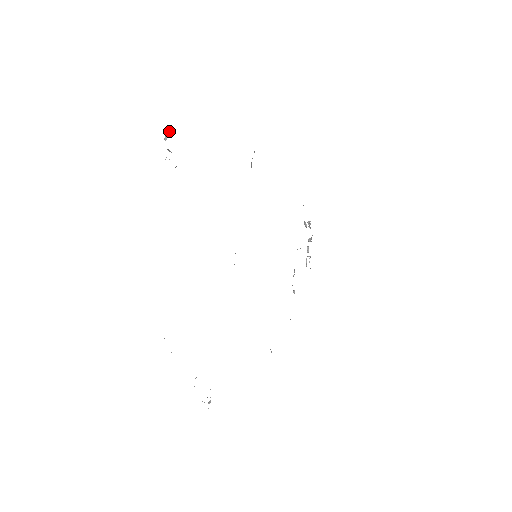
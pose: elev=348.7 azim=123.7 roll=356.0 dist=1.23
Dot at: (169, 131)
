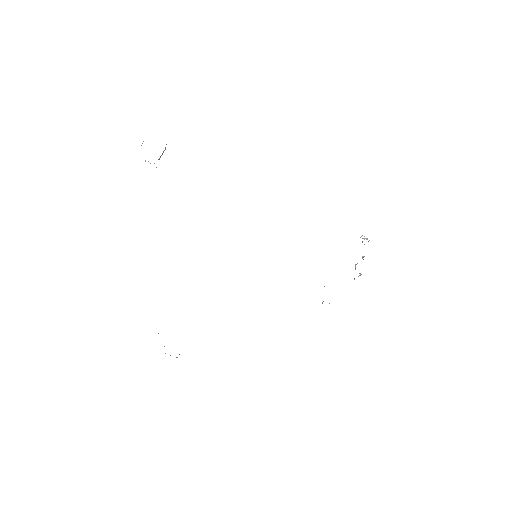
Dot at: occluded
